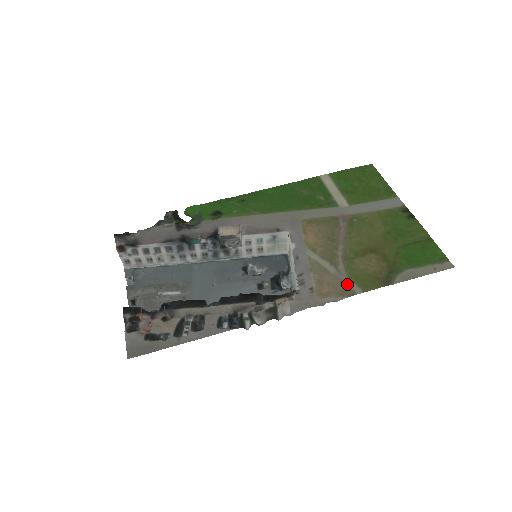
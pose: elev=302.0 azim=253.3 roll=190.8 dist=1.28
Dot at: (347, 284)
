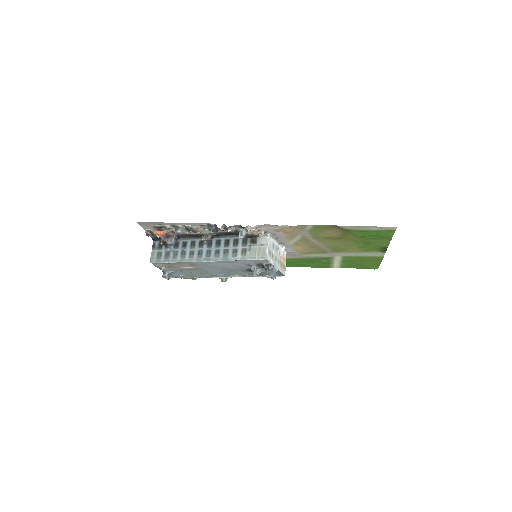
Dot at: (305, 229)
